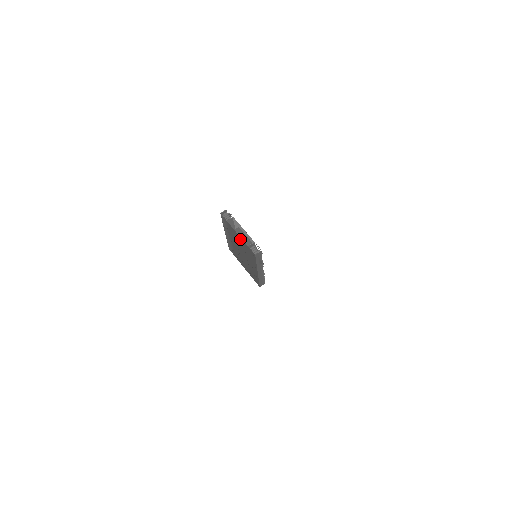
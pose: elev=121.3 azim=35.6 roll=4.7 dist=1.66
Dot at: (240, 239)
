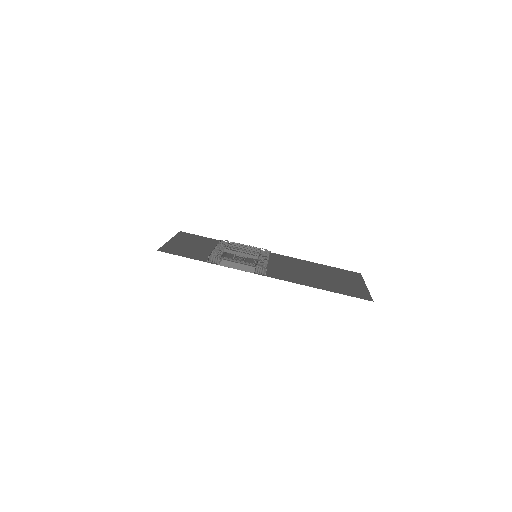
Dot at: (241, 269)
